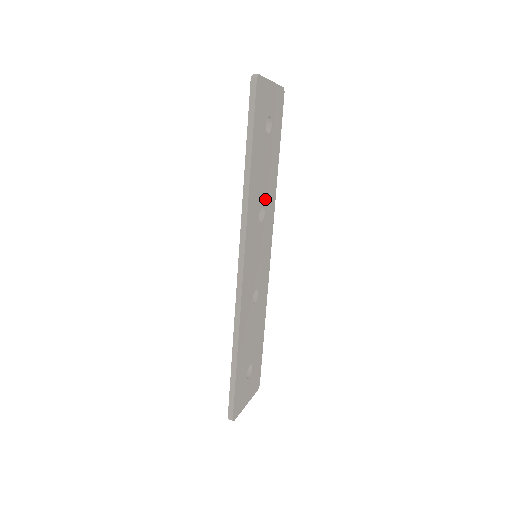
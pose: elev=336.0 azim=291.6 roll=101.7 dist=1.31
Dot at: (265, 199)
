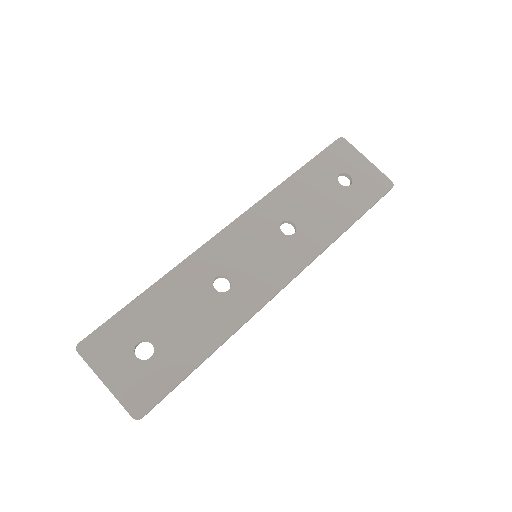
Dot at: (304, 224)
